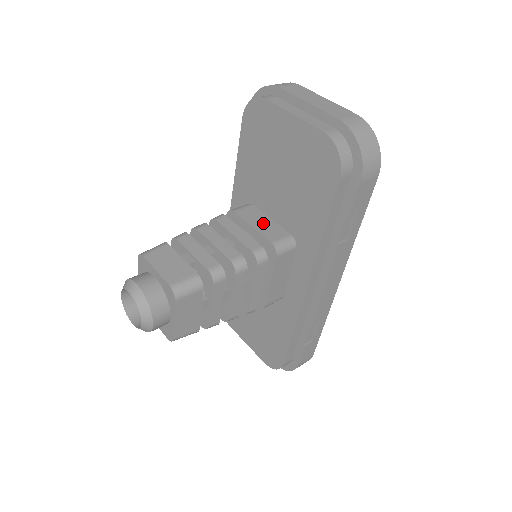
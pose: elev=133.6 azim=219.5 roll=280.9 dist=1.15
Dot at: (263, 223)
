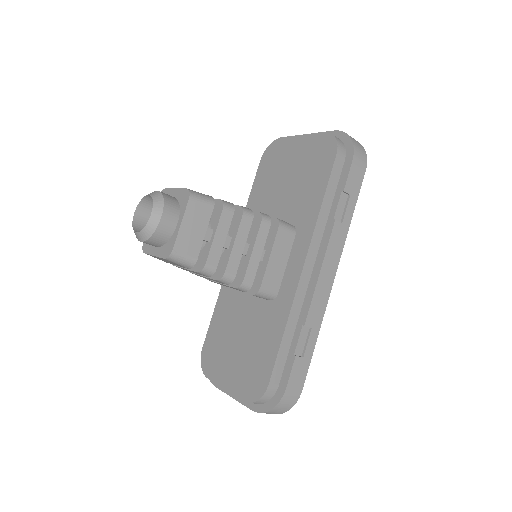
Dot at: occluded
